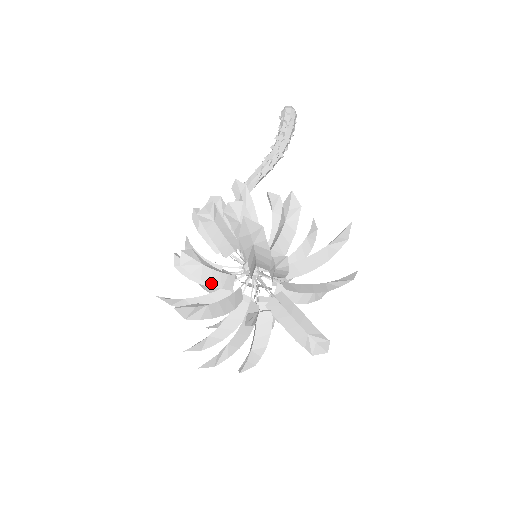
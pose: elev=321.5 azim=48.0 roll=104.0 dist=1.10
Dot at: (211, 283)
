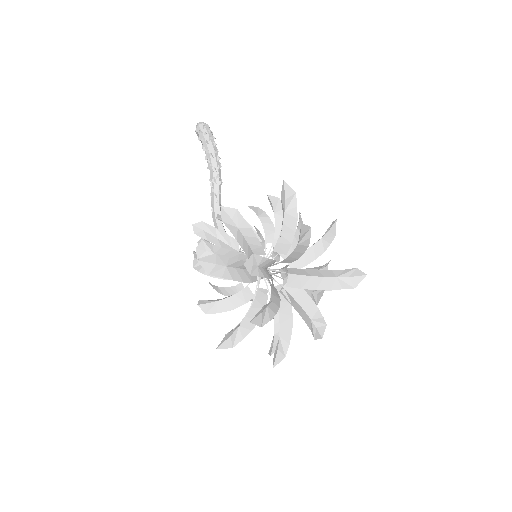
Dot at: (235, 307)
